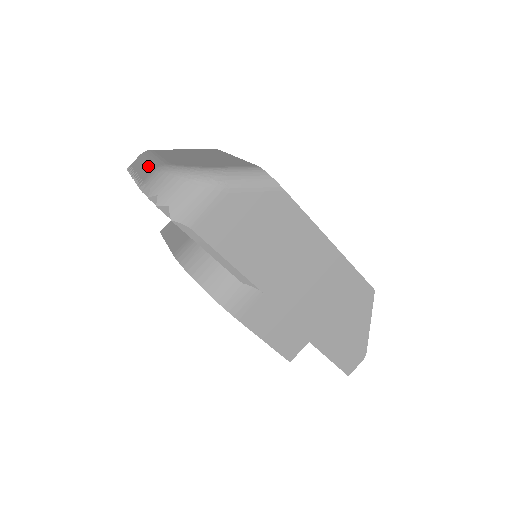
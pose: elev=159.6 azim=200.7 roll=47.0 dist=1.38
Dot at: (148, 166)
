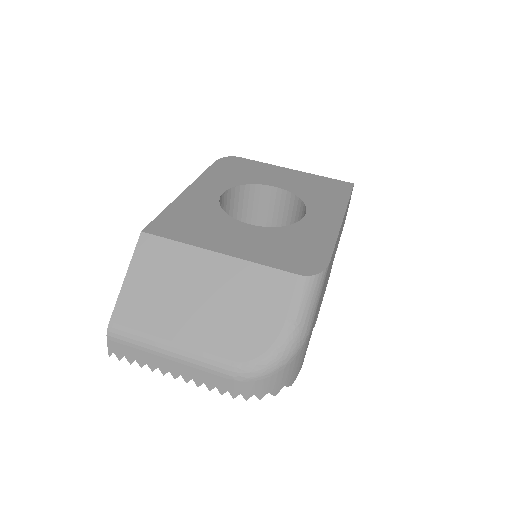
Dot at: (195, 370)
